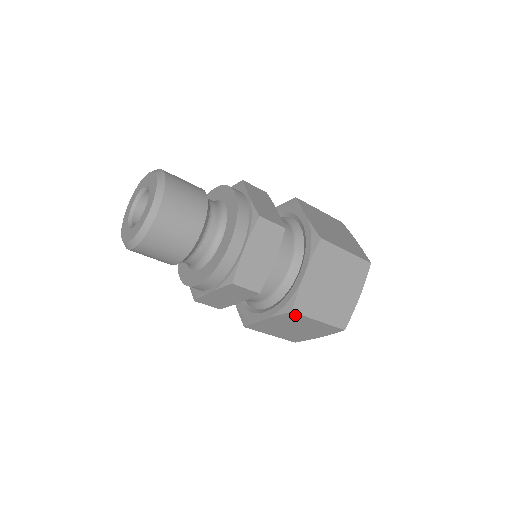
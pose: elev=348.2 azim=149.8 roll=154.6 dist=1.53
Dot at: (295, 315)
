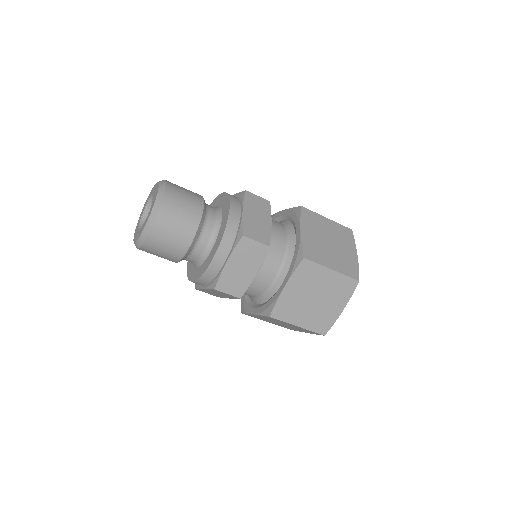
Dot at: (308, 265)
